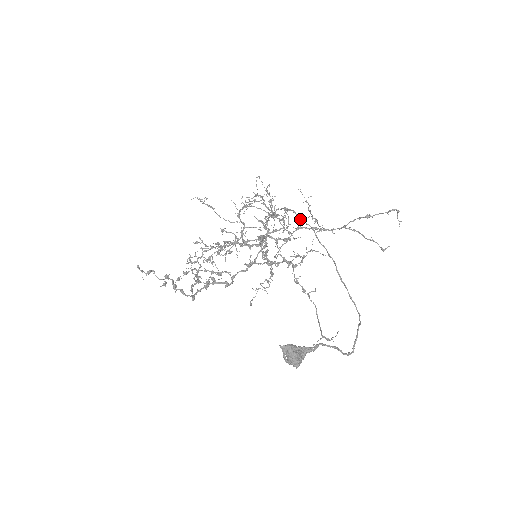
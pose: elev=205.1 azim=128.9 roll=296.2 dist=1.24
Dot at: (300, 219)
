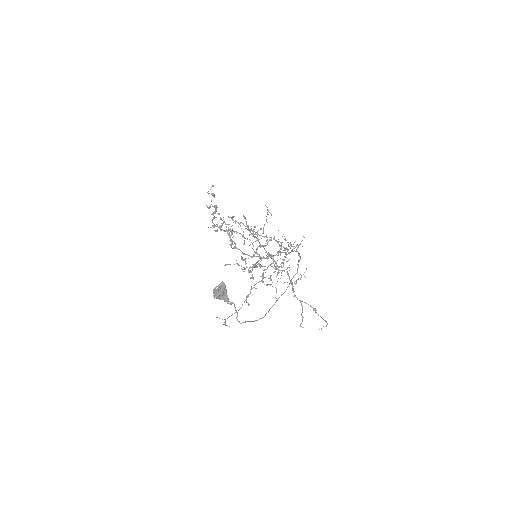
Dot at: occluded
